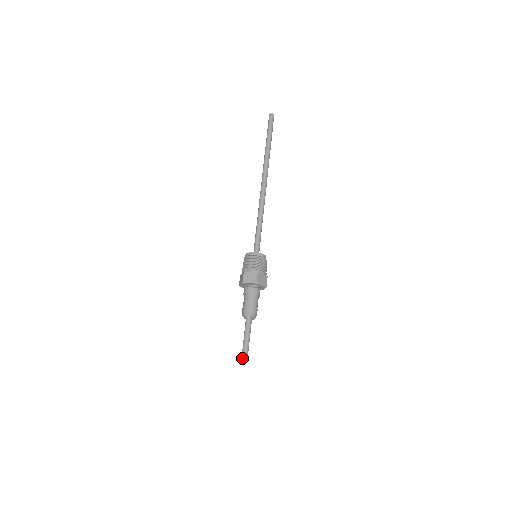
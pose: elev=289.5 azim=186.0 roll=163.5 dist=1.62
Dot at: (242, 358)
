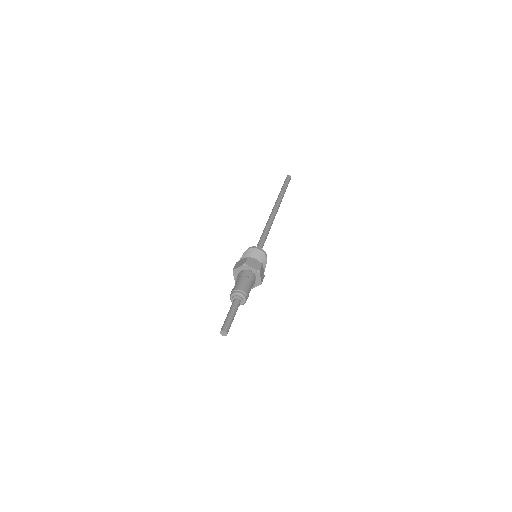
Dot at: (221, 334)
